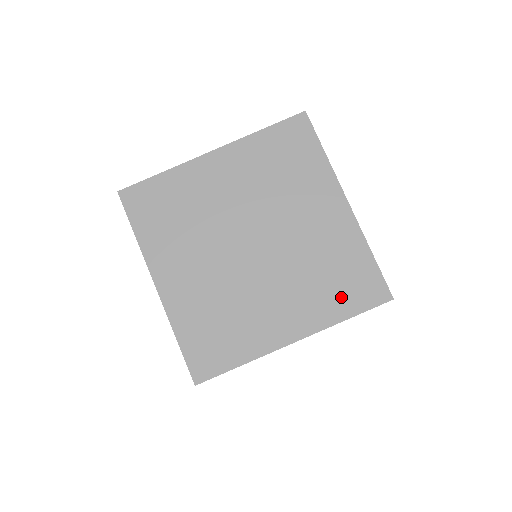
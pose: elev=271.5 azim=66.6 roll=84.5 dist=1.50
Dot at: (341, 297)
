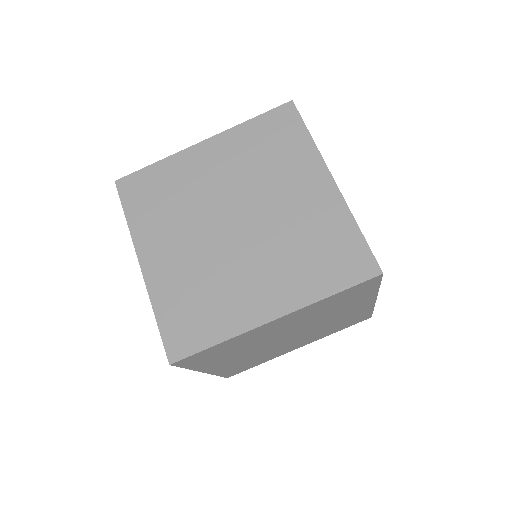
Dot at: (325, 272)
